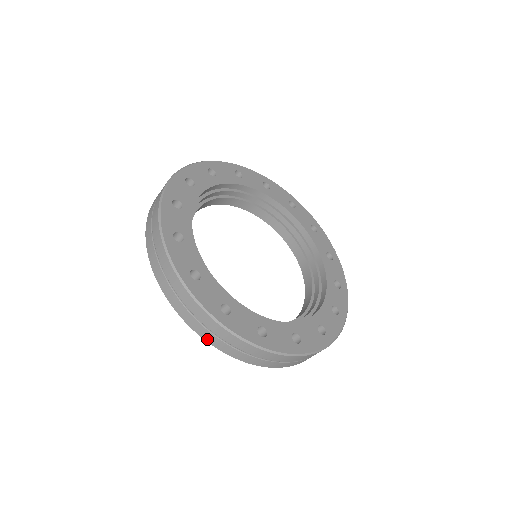
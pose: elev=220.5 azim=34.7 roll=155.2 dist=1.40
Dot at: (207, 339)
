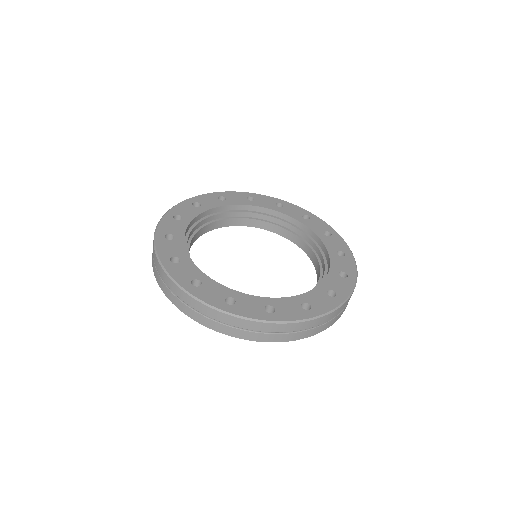
Dot at: (312, 334)
